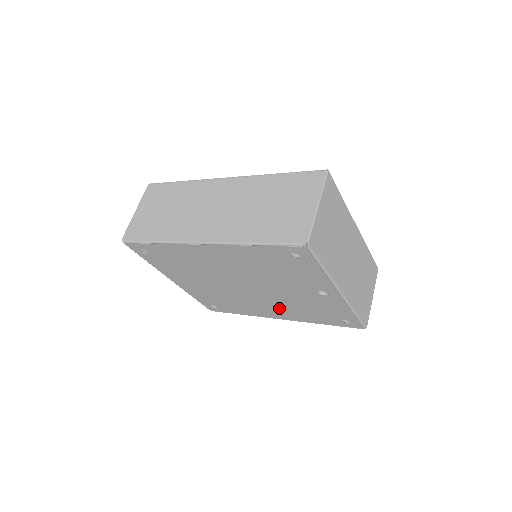
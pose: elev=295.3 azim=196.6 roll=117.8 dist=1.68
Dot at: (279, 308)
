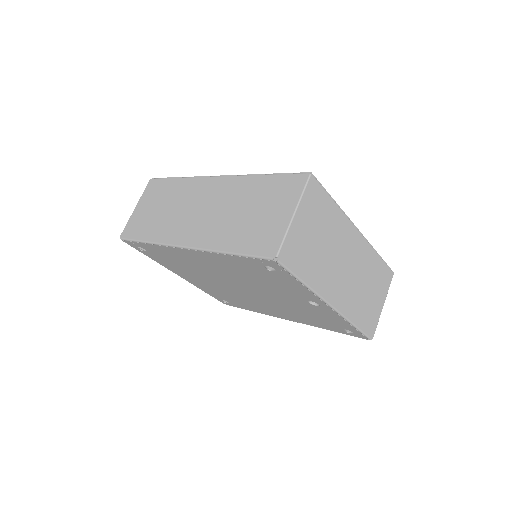
Dot at: (281, 311)
